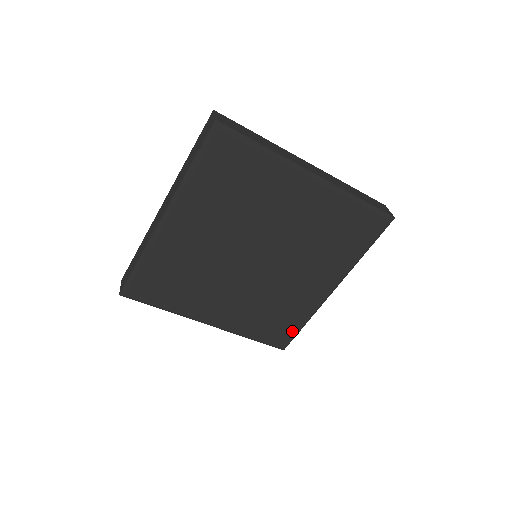
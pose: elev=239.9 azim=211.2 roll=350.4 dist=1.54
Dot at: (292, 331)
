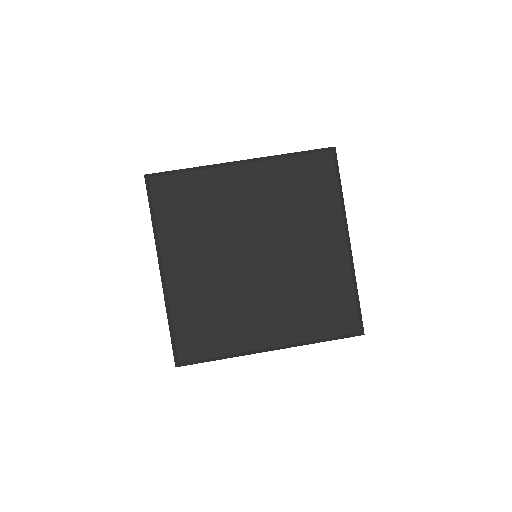
Dot at: (205, 351)
